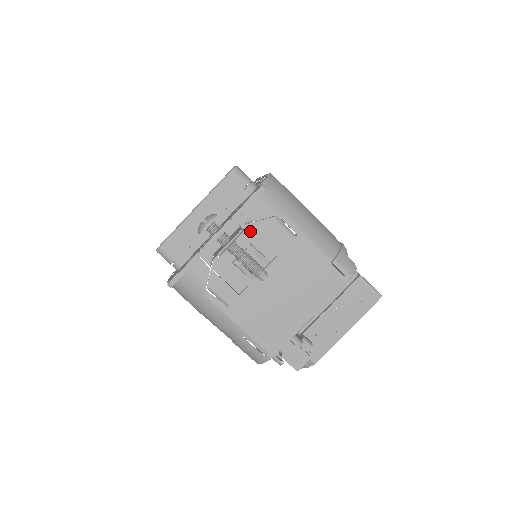
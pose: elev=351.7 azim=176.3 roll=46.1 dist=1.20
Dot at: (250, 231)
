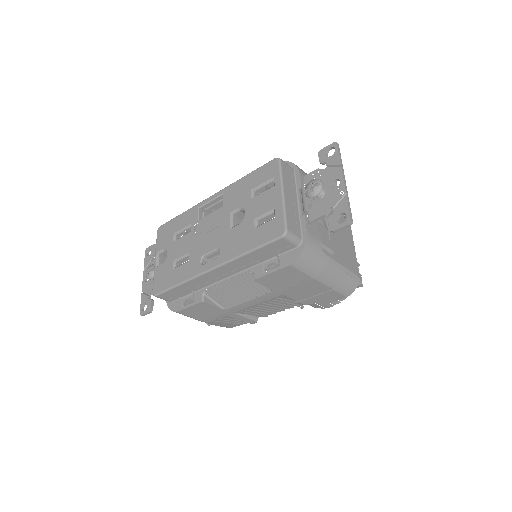
Dot at: occluded
